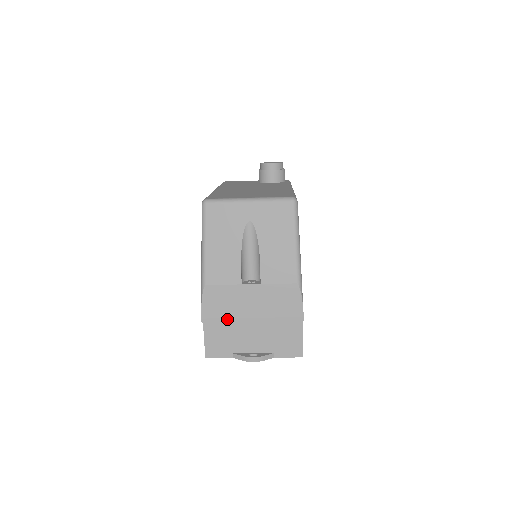
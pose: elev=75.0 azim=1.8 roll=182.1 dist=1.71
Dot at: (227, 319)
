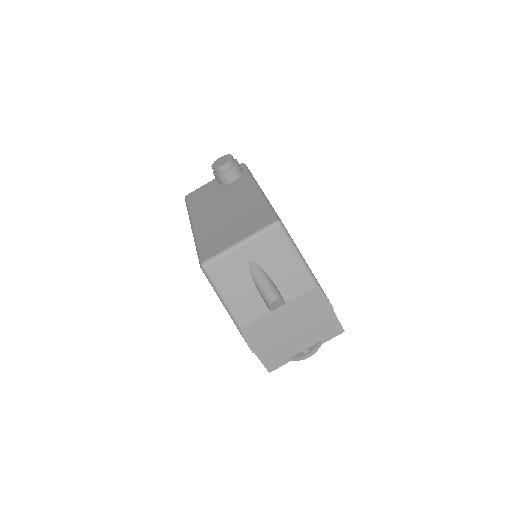
Dot at: (272, 340)
